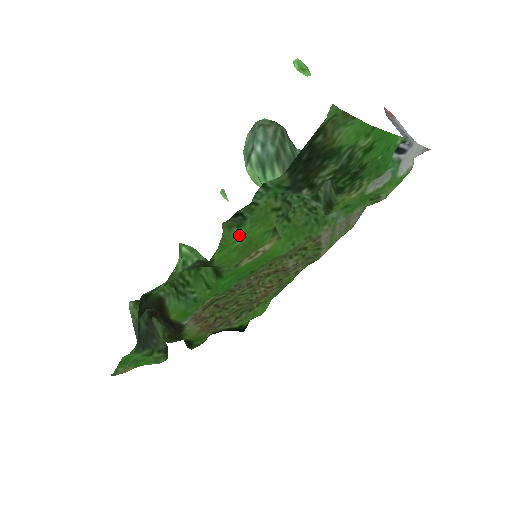
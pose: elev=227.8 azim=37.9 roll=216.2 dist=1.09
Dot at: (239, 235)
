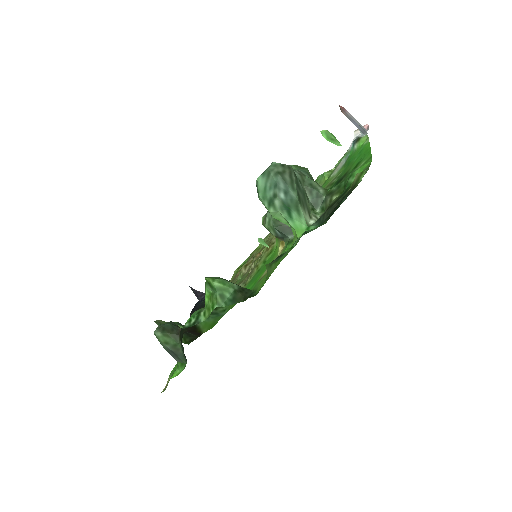
Dot at: (276, 266)
